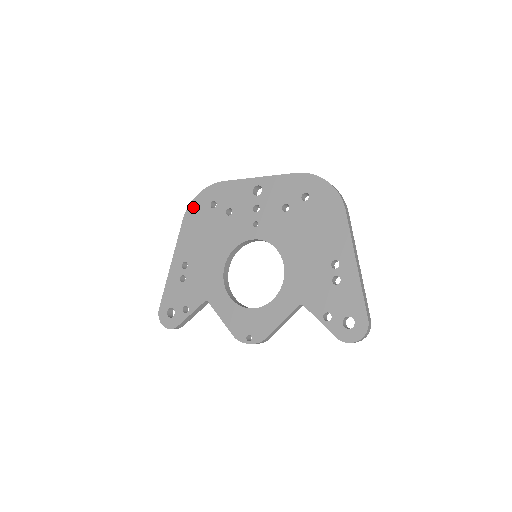
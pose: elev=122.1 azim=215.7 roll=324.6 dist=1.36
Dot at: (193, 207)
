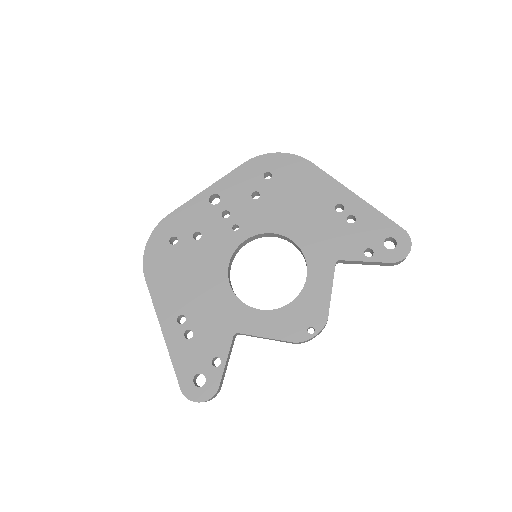
Dot at: (149, 258)
